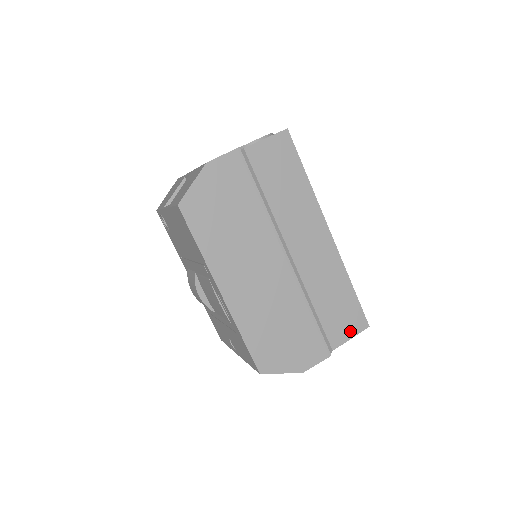
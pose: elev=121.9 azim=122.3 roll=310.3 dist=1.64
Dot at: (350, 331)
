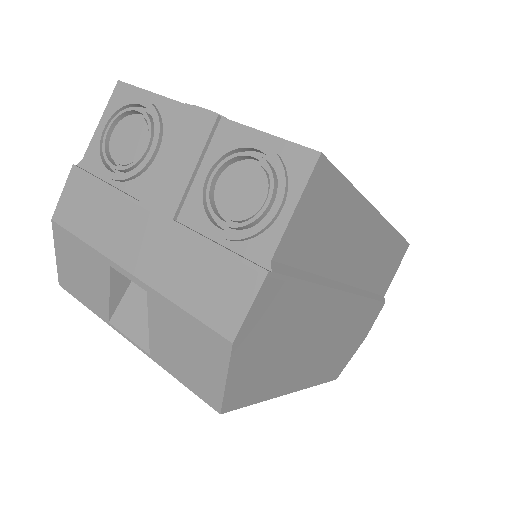
Dot at: (396, 267)
